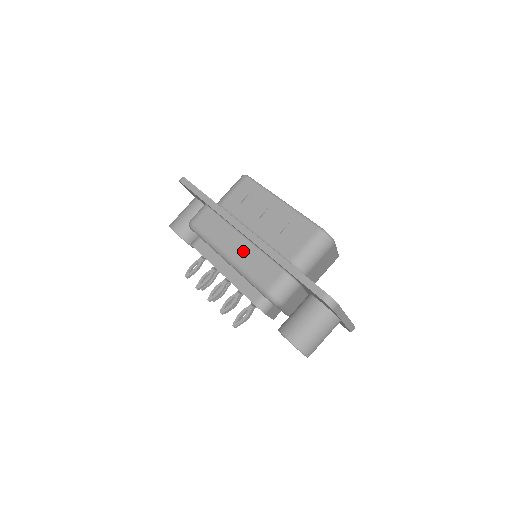
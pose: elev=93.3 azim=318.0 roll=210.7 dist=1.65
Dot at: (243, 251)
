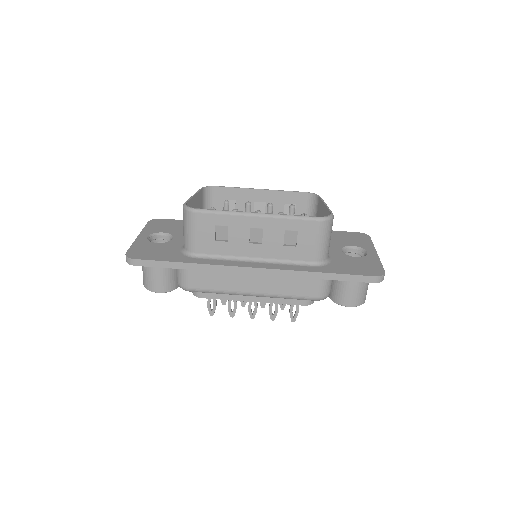
Dot at: (266, 283)
